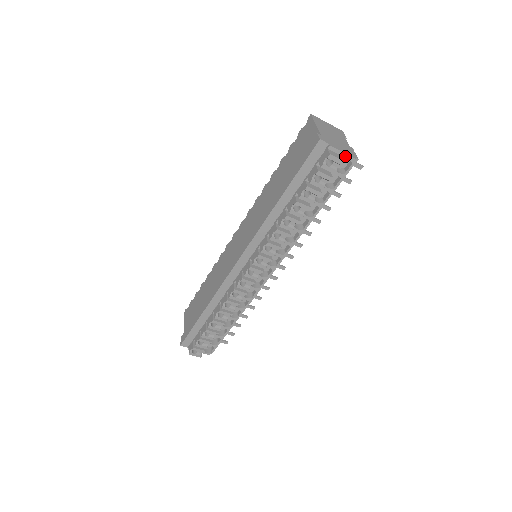
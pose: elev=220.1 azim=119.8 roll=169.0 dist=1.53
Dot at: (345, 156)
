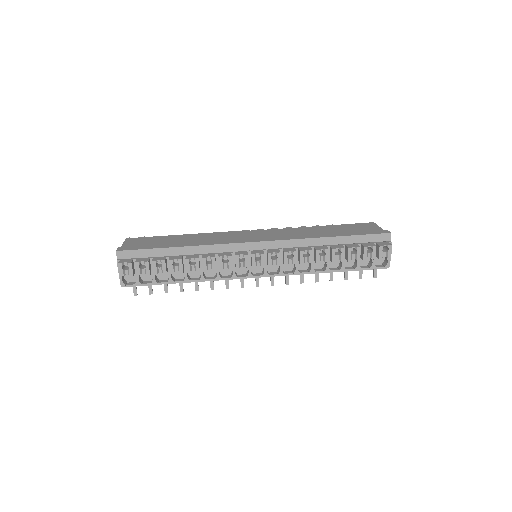
Dot at: occluded
